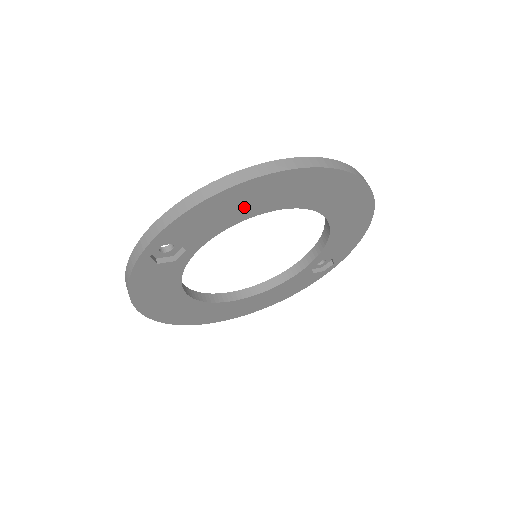
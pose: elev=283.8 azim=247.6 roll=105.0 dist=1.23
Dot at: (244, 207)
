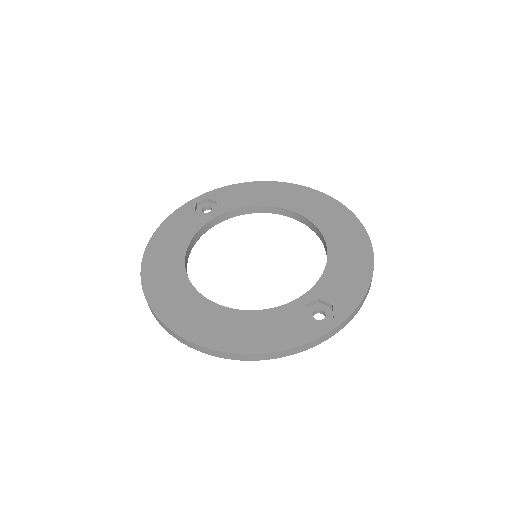
Dot at: (265, 197)
